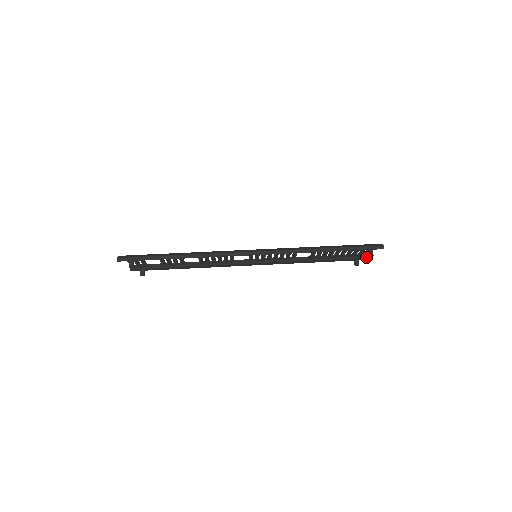
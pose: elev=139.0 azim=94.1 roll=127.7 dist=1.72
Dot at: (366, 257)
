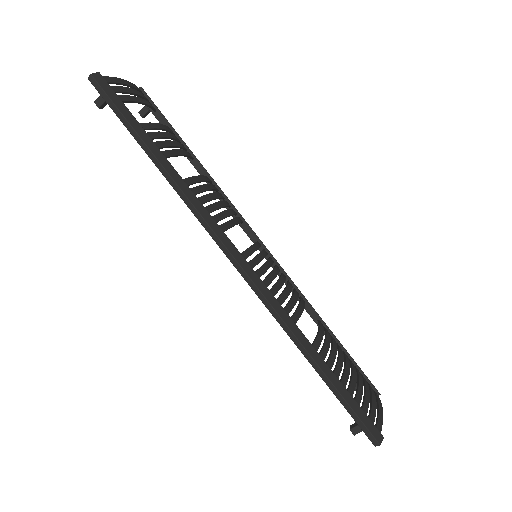
Dot at: occluded
